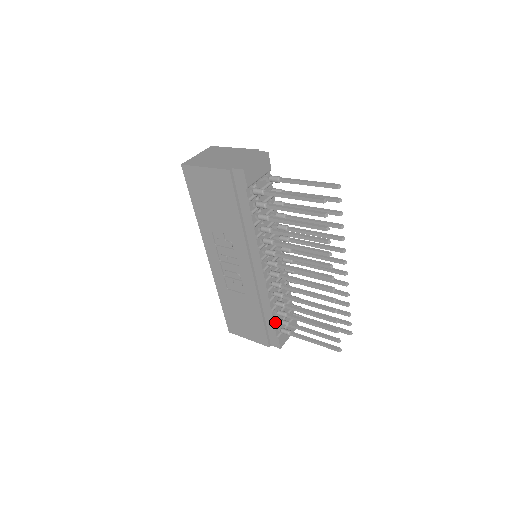
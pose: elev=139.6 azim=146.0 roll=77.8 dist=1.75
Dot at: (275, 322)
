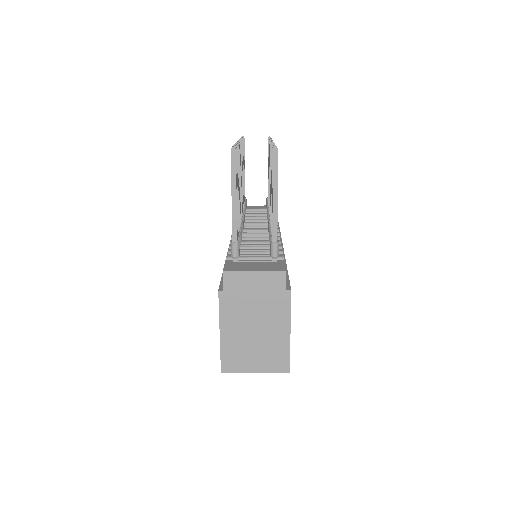
Dot at: occluded
